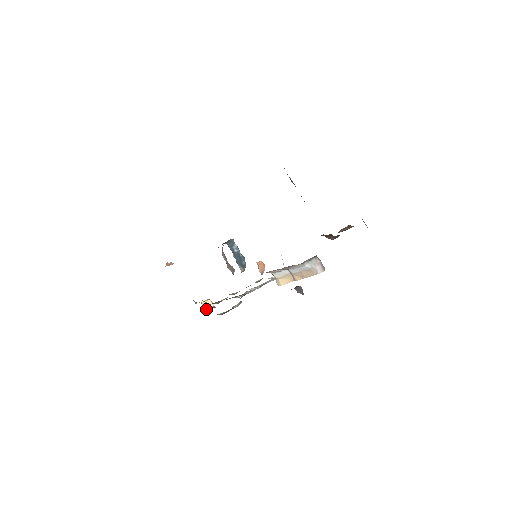
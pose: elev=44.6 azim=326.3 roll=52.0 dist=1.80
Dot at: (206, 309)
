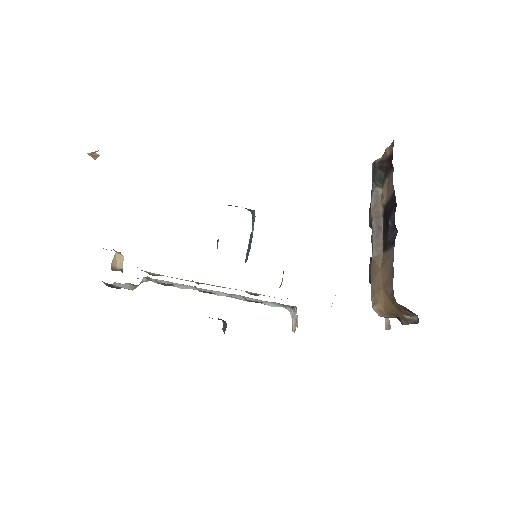
Dot at: (114, 266)
